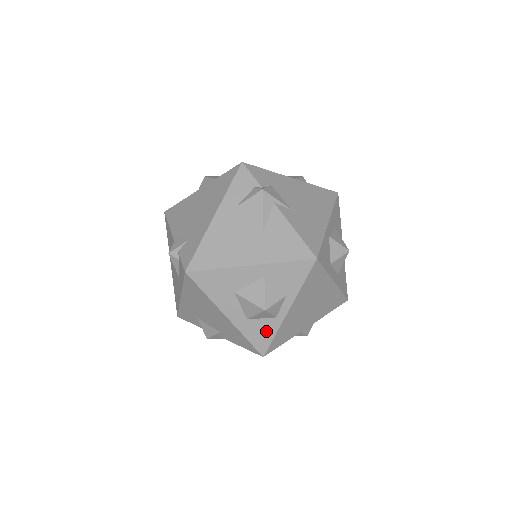
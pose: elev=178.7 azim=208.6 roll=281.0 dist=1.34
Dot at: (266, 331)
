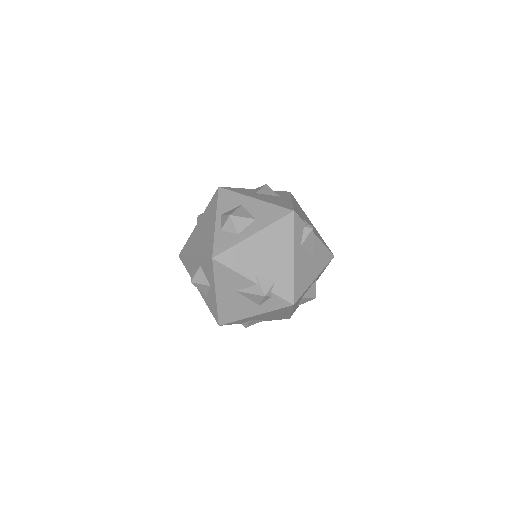
Dot at: occluded
